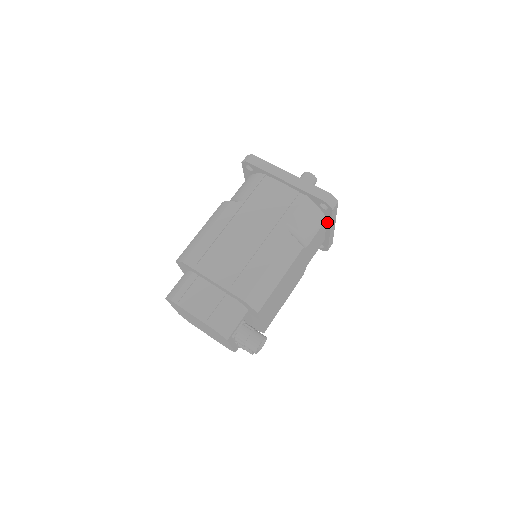
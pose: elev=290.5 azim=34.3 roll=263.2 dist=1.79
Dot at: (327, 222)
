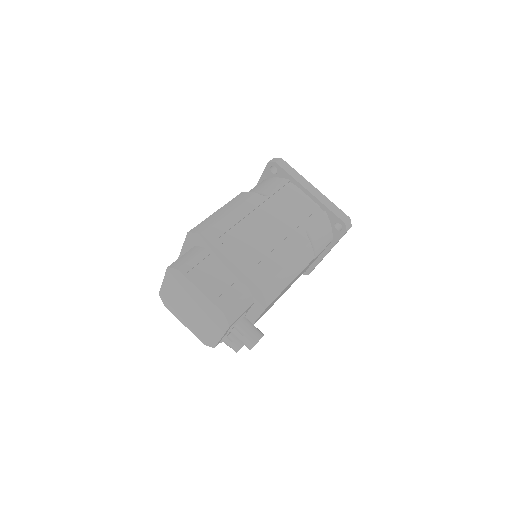
Dot at: (330, 244)
